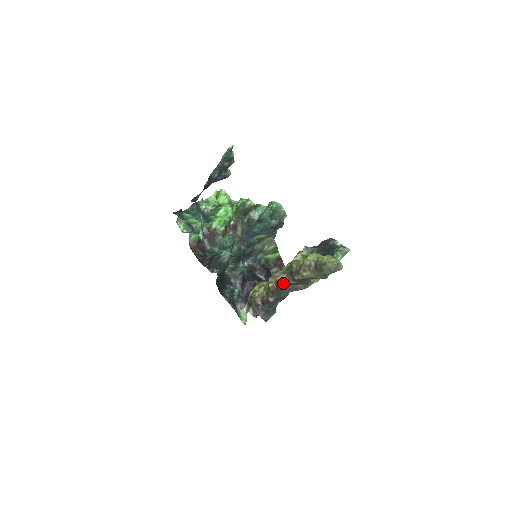
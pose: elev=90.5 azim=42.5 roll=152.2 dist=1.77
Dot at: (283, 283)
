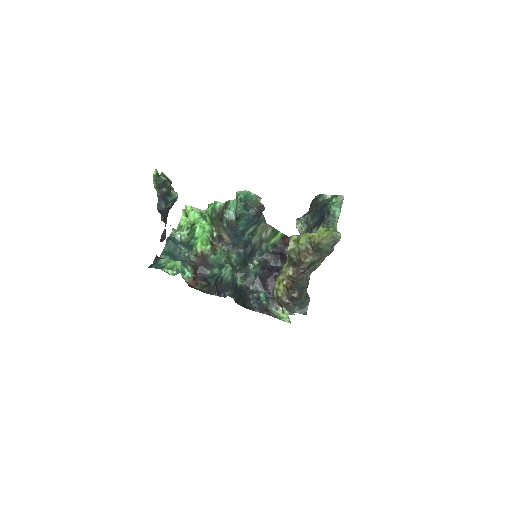
Dot at: (294, 276)
